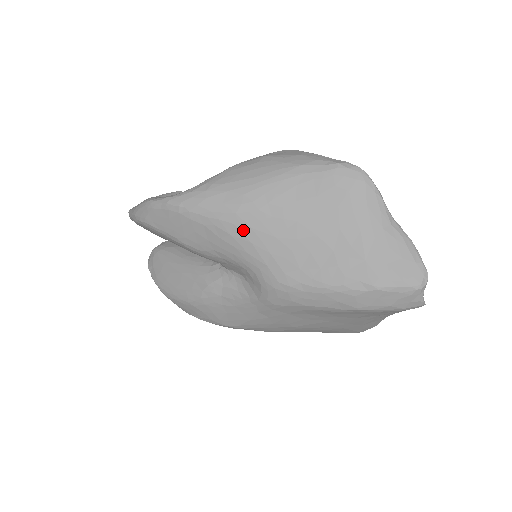
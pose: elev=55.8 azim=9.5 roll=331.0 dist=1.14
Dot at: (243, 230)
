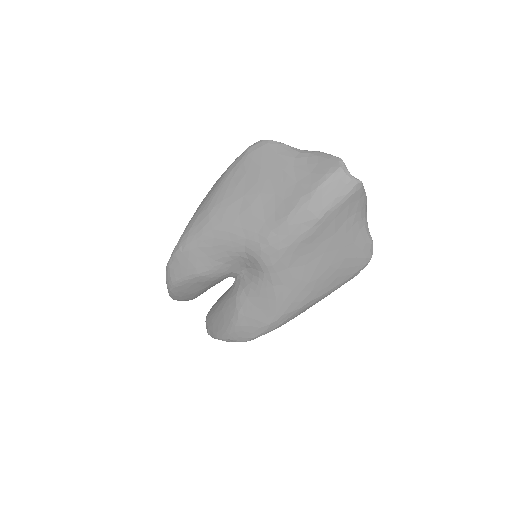
Dot at: (218, 228)
